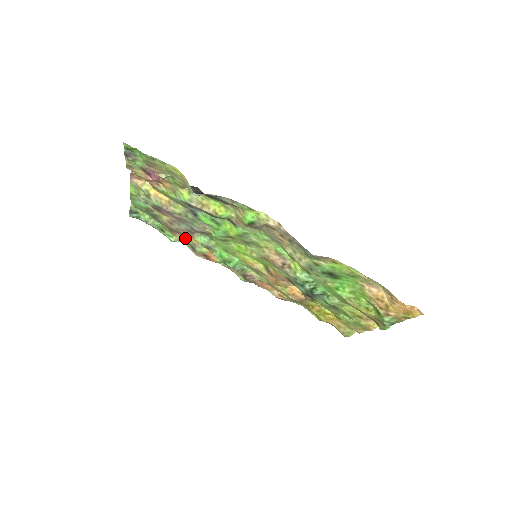
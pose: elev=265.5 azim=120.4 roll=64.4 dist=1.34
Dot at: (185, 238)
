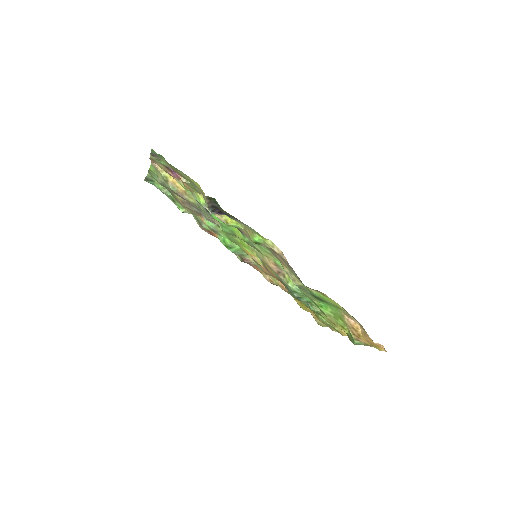
Dot at: (194, 213)
